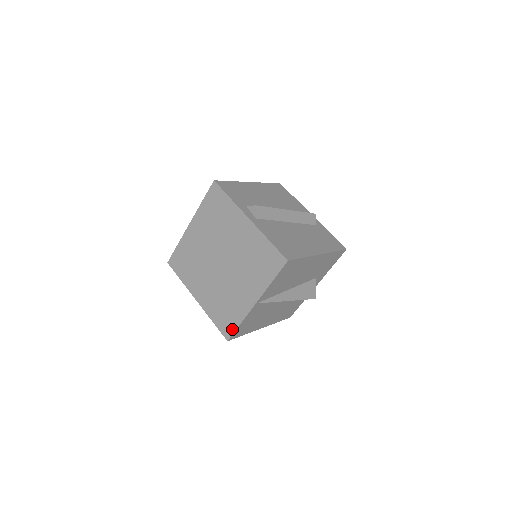
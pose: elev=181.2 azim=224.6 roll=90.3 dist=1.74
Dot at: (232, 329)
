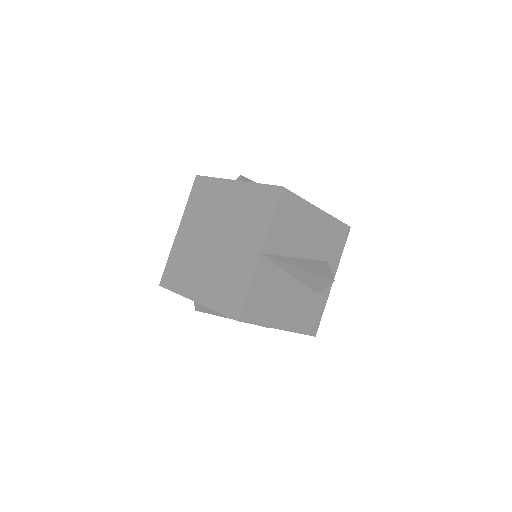
Dot at: (240, 302)
